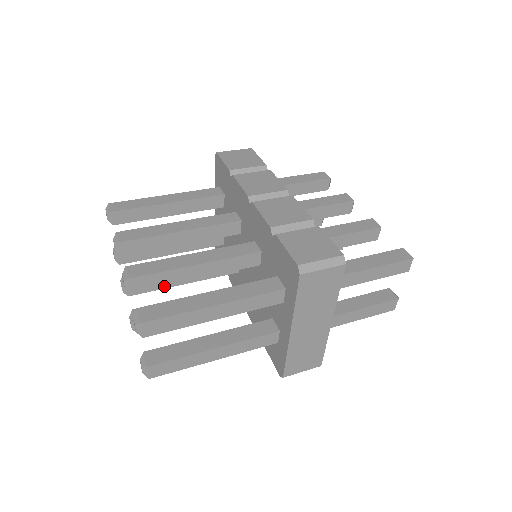
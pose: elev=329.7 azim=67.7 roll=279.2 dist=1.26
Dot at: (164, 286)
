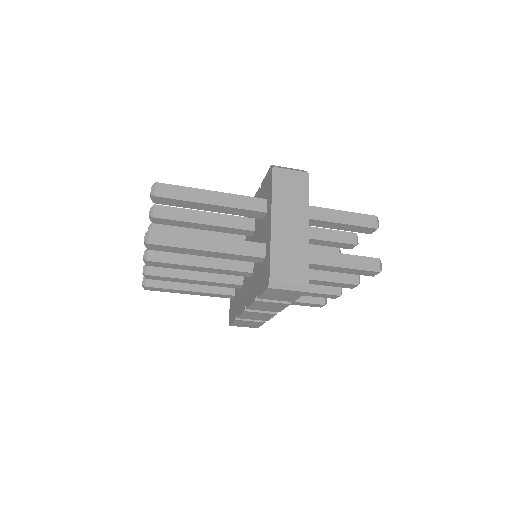
Dot at: (177, 276)
